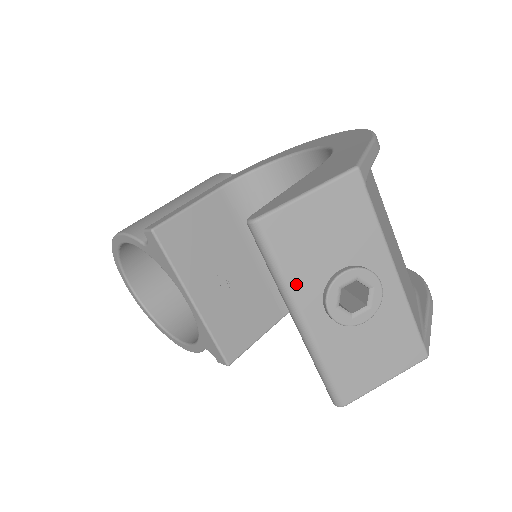
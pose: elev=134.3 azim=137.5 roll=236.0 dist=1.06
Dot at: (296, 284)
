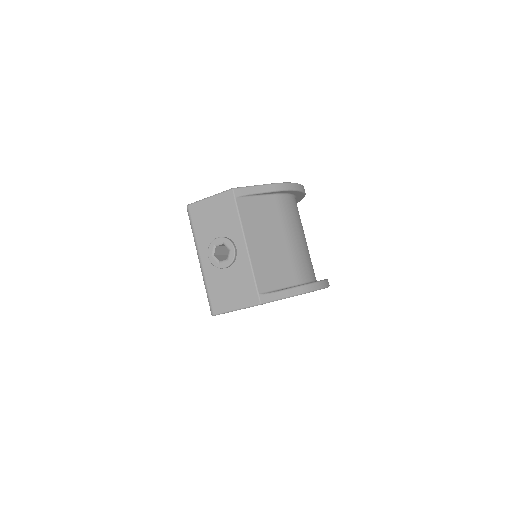
Dot at: (199, 239)
